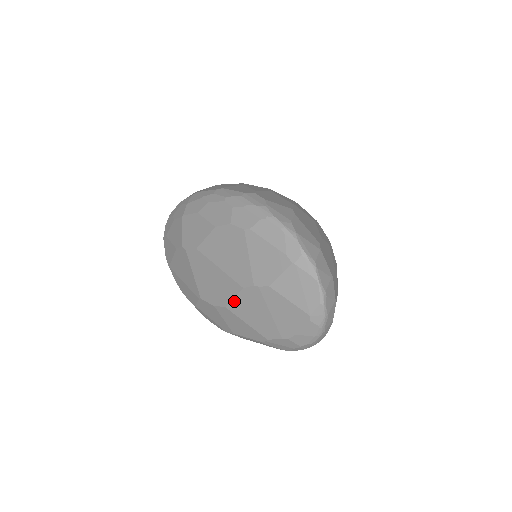
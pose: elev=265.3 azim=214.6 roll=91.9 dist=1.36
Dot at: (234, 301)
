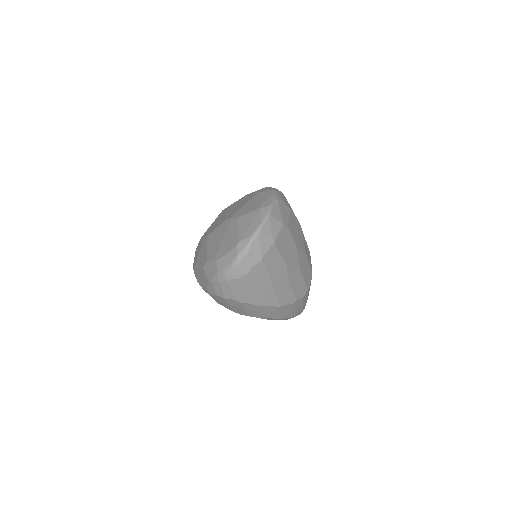
Dot at: (214, 231)
